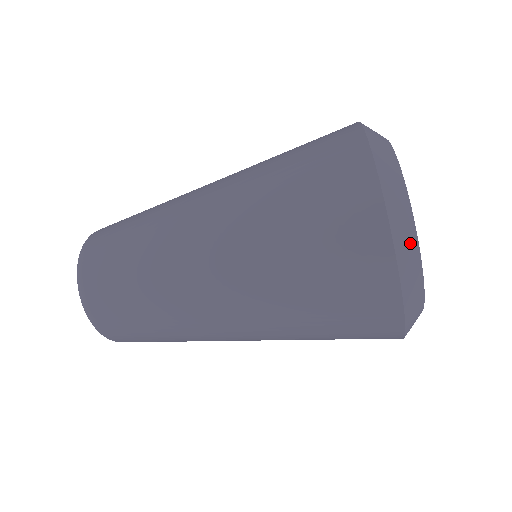
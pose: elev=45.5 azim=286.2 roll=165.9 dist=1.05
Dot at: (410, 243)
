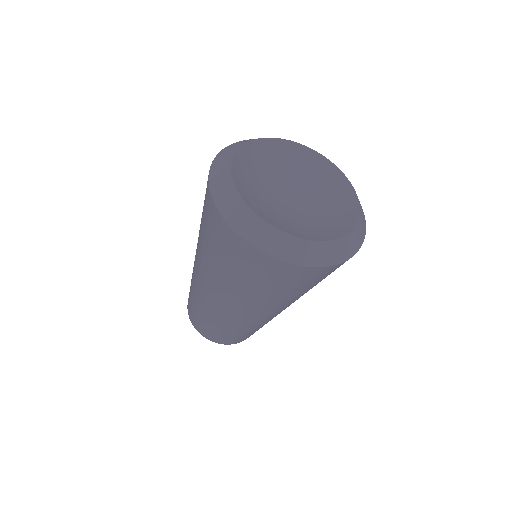
Dot at: (255, 225)
